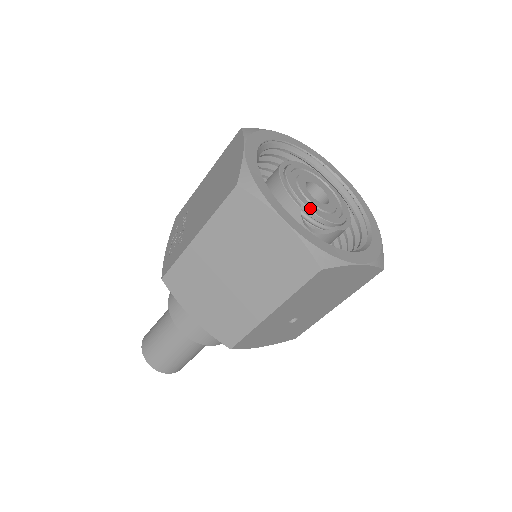
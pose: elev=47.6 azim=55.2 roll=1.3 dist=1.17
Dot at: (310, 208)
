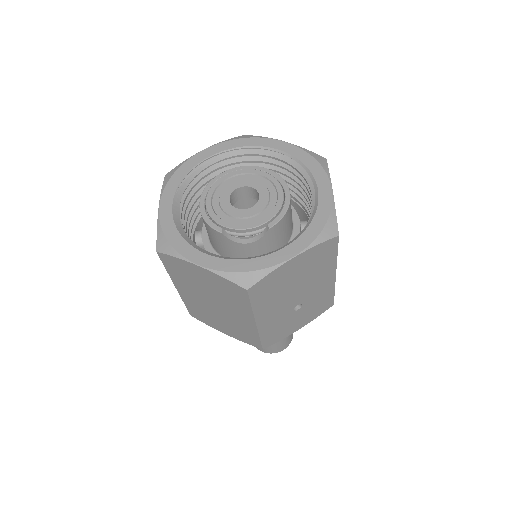
Dot at: (231, 227)
